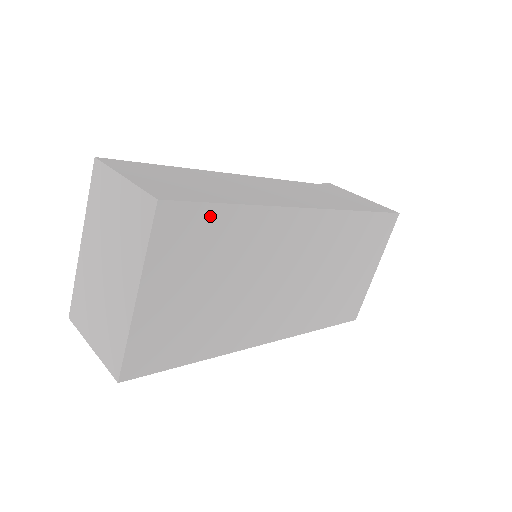
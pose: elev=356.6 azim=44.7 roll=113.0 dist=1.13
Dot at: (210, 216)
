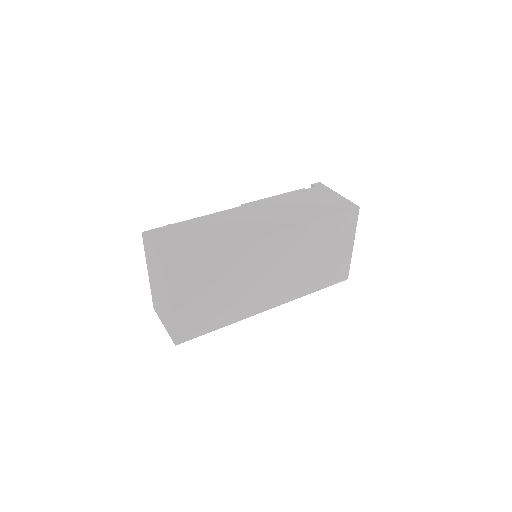
Dot at: (199, 262)
